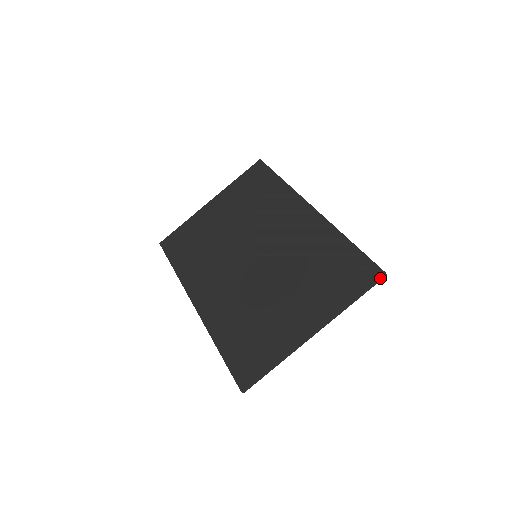
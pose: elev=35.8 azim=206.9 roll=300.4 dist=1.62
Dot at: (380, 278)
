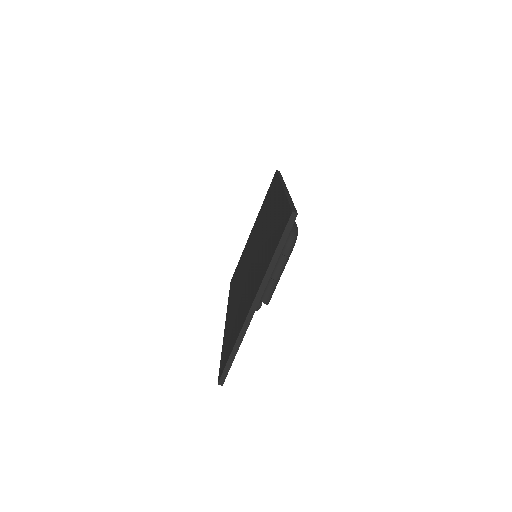
Dot at: (291, 220)
